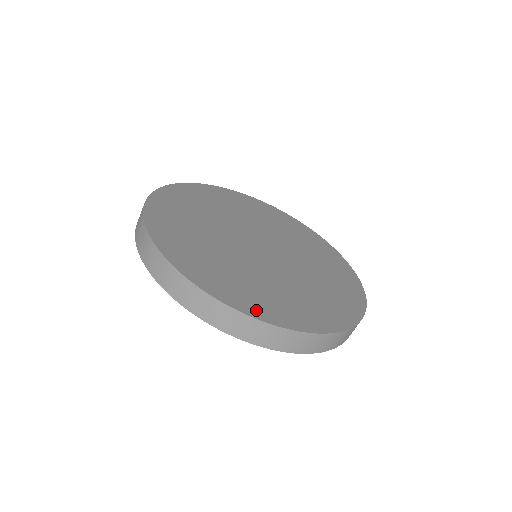
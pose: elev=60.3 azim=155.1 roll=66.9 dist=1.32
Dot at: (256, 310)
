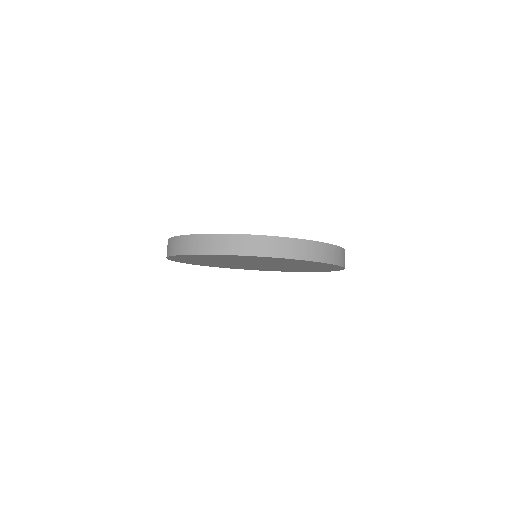
Dot at: occluded
